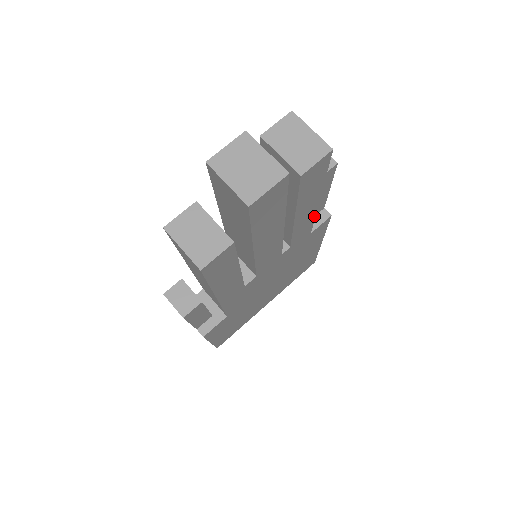
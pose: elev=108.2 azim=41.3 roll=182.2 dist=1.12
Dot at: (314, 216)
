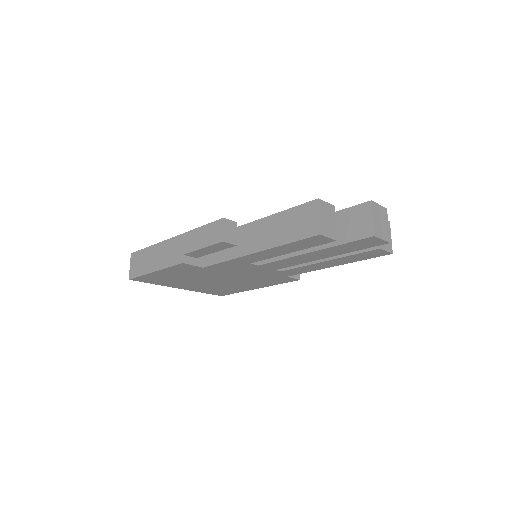
Dot at: (313, 270)
